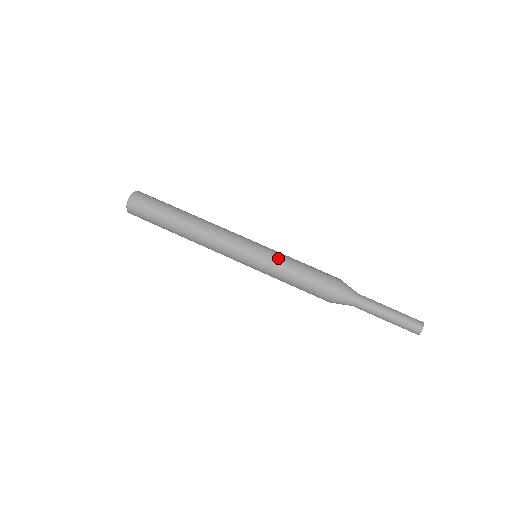
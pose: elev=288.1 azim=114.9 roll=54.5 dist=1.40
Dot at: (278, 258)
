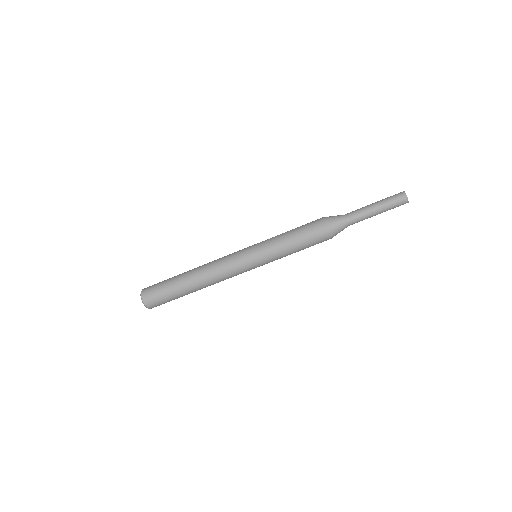
Dot at: (274, 254)
